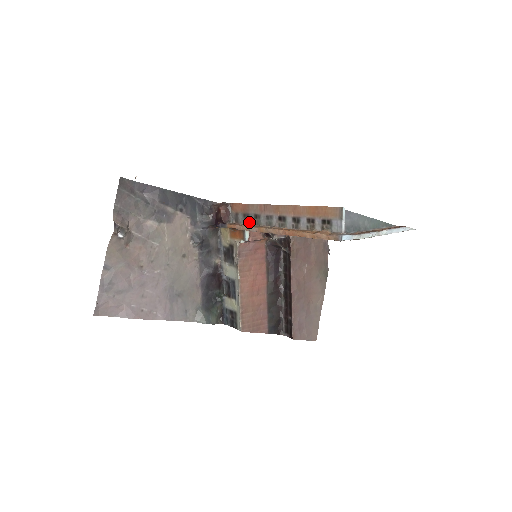
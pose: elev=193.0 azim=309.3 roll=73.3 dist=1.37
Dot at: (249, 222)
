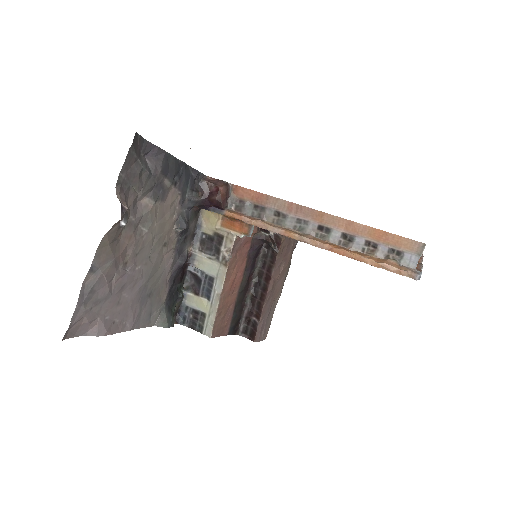
Dot at: (263, 217)
